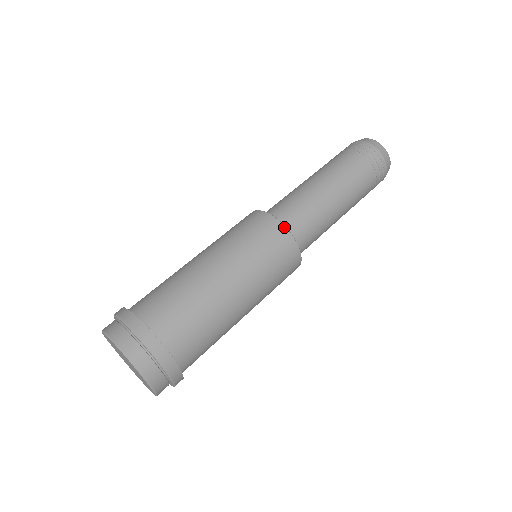
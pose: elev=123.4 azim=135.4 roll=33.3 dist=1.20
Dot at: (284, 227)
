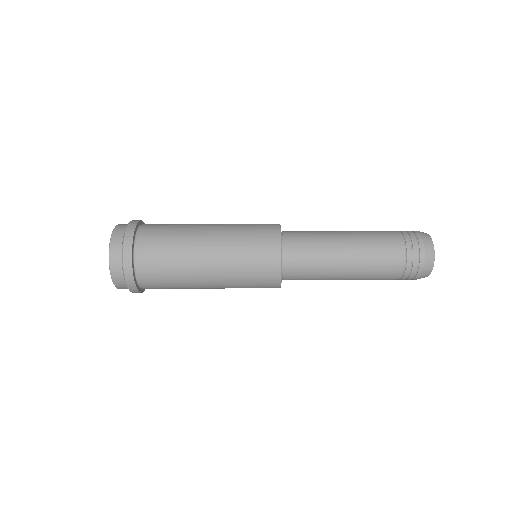
Dot at: (280, 270)
